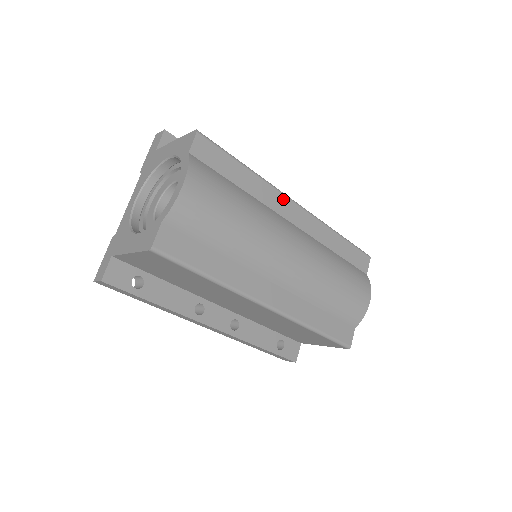
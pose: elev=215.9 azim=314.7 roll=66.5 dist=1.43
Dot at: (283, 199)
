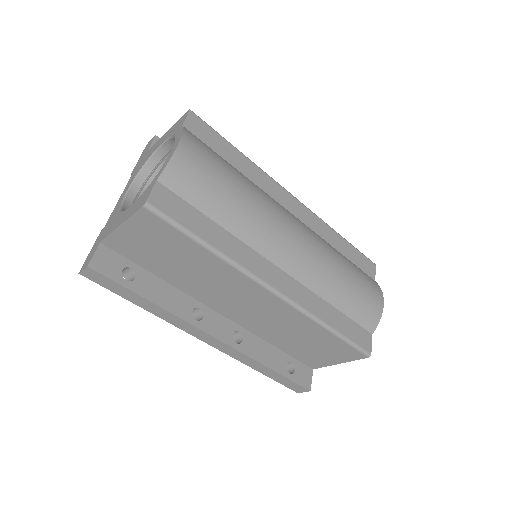
Dot at: (280, 189)
